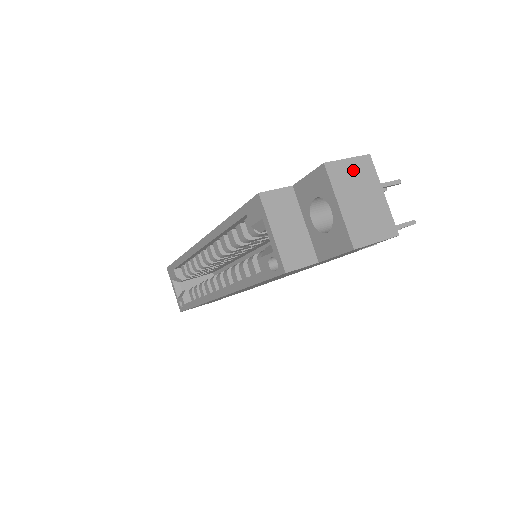
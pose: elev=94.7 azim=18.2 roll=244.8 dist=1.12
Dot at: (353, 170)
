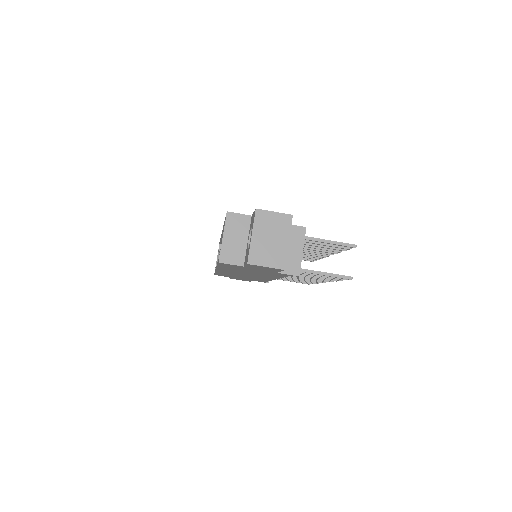
Dot at: (274, 220)
